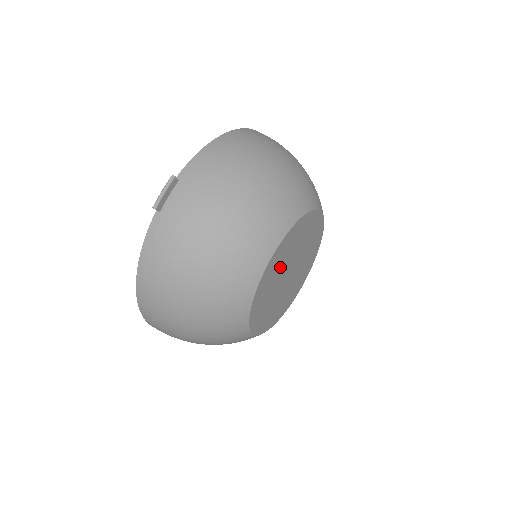
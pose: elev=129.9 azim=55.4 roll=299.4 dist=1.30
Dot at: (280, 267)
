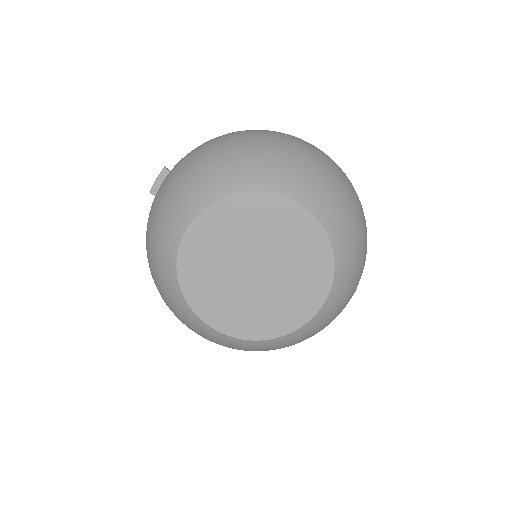
Dot at: (220, 251)
